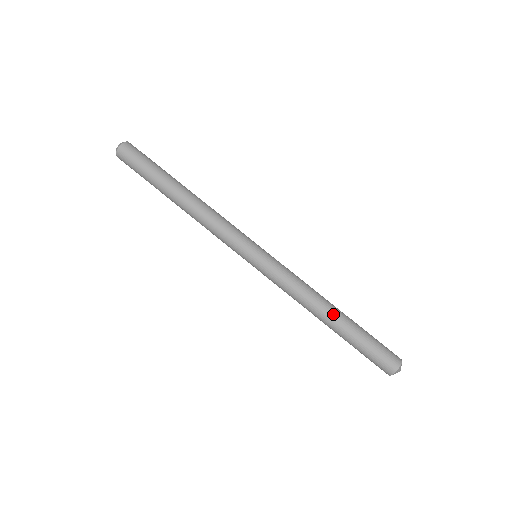
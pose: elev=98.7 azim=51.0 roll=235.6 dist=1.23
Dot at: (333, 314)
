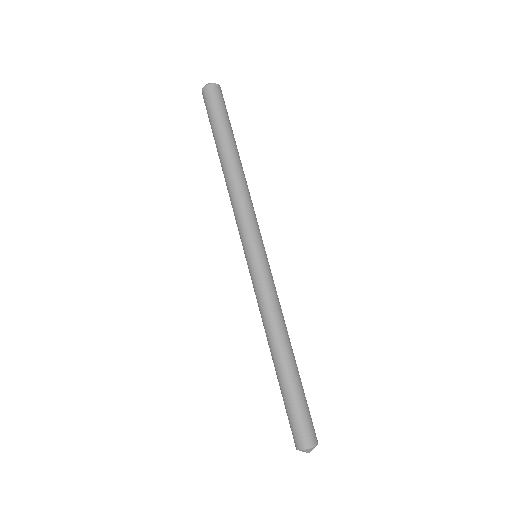
Dot at: (291, 353)
